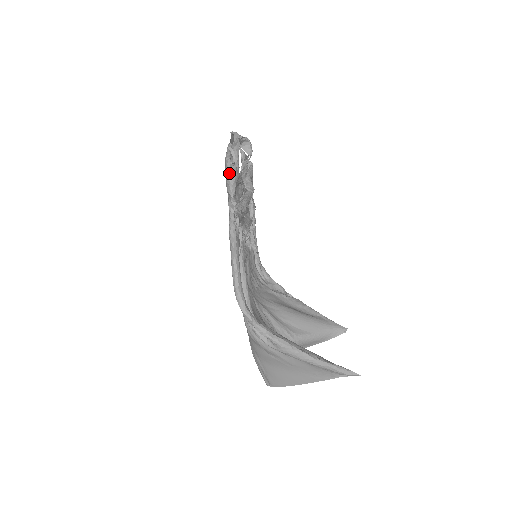
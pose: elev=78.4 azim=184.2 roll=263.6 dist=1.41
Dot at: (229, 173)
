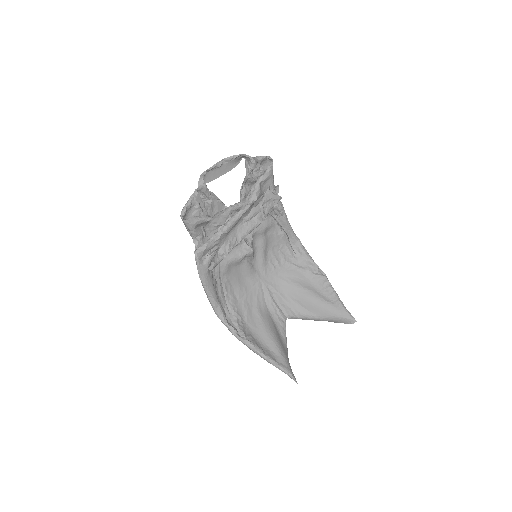
Dot at: (185, 223)
